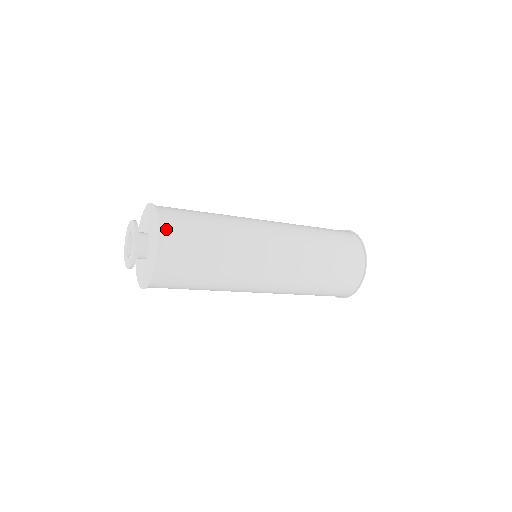
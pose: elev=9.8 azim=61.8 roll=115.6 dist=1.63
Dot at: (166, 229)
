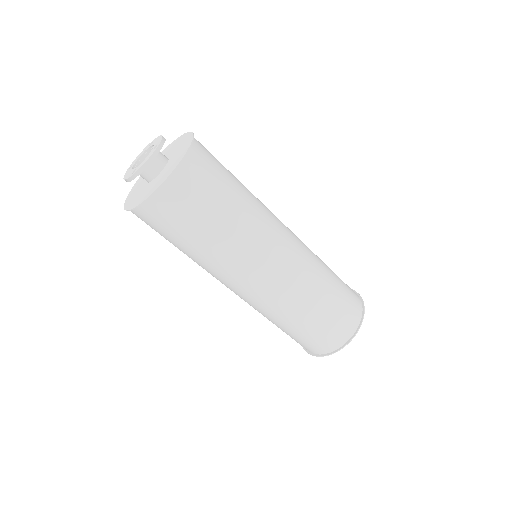
Dot at: (194, 158)
